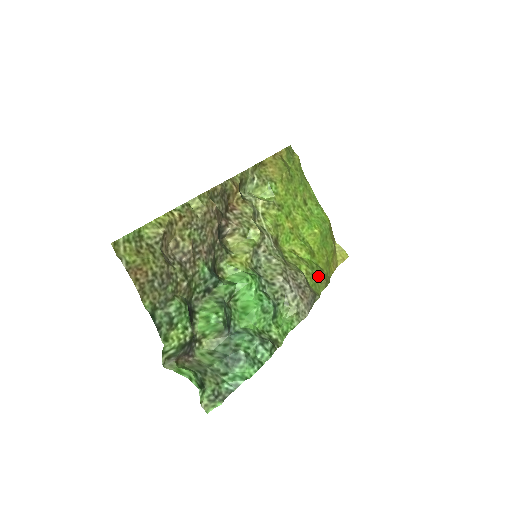
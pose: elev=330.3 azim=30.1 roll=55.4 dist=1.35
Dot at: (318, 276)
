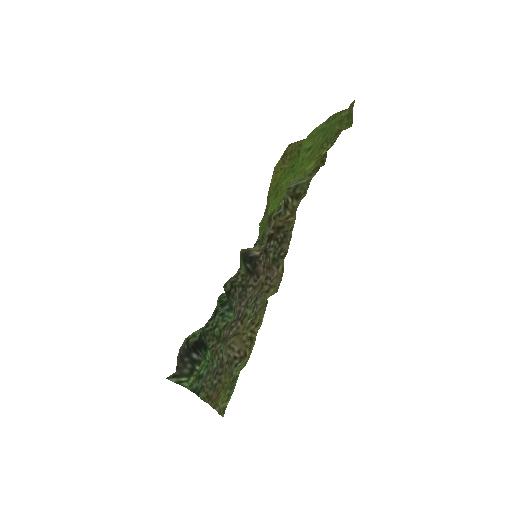
Dot at: occluded
